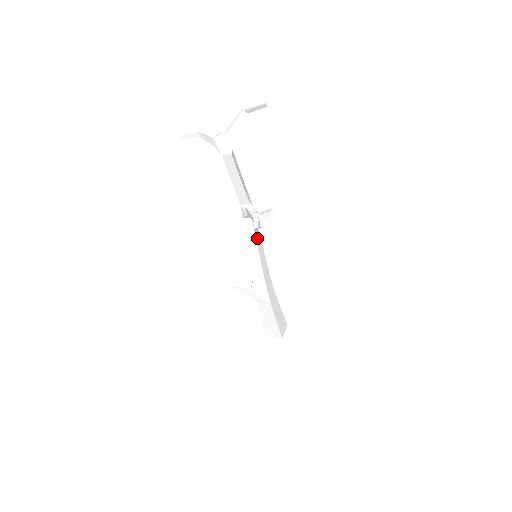
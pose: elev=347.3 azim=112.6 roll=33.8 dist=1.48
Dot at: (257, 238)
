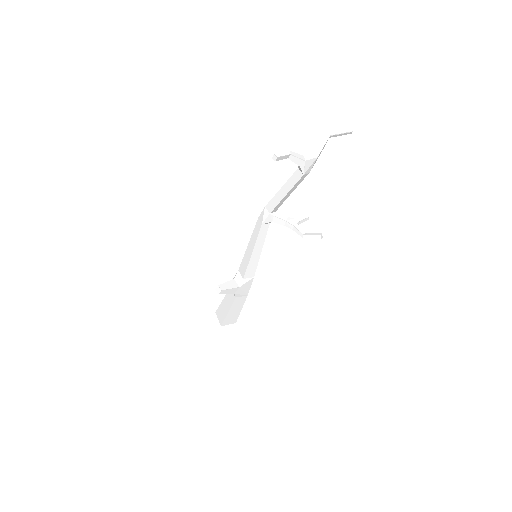
Dot at: (263, 240)
